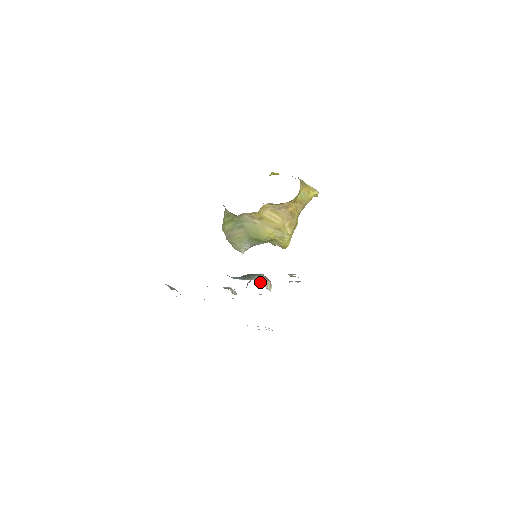
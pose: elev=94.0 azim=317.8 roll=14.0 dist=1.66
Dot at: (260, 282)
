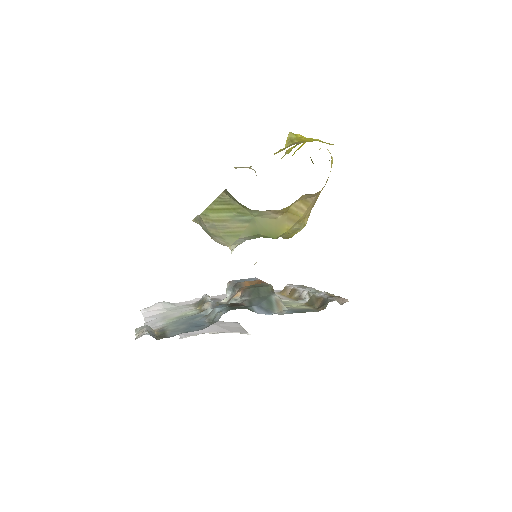
Dot at: occluded
